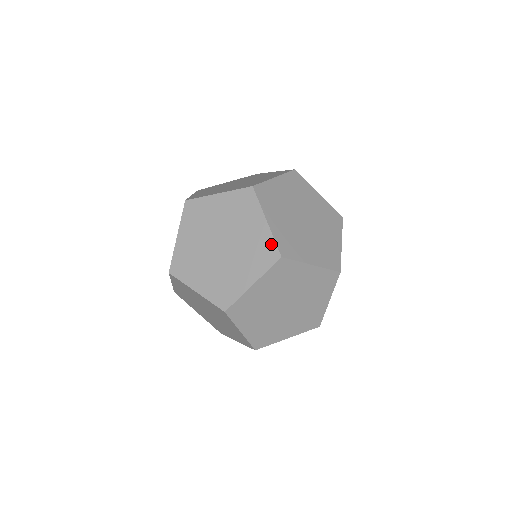
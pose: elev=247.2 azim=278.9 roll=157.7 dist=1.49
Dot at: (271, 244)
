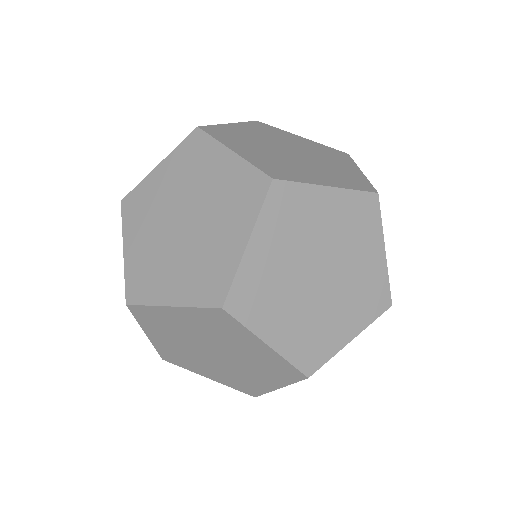
Dot at: (287, 366)
